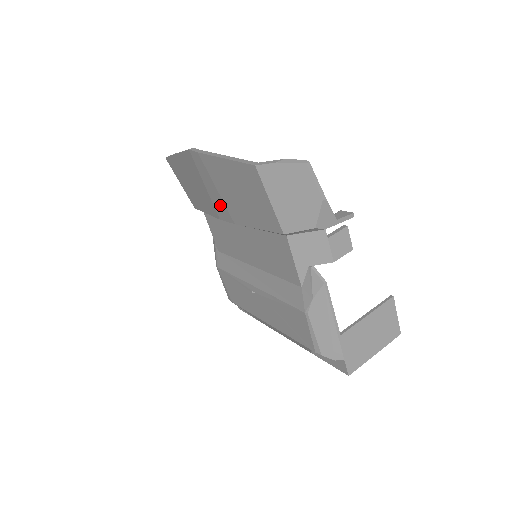
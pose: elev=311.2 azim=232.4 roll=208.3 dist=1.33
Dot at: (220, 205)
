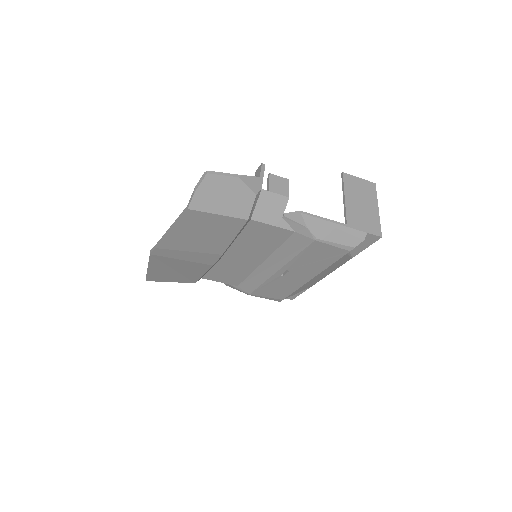
Dot at: (202, 257)
